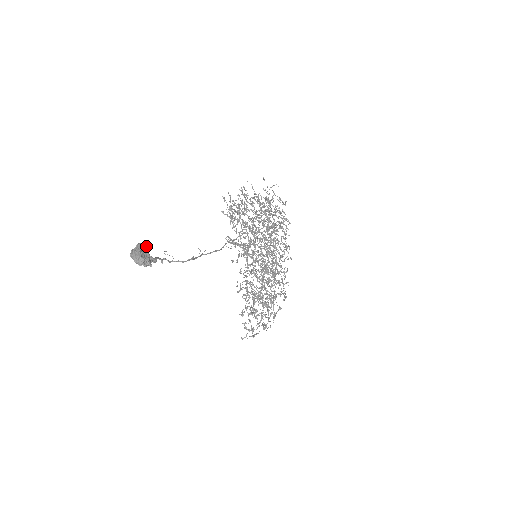
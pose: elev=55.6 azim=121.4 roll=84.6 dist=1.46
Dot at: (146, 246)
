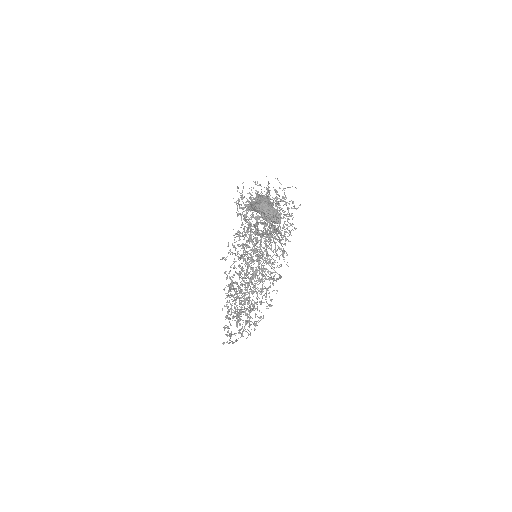
Dot at: occluded
